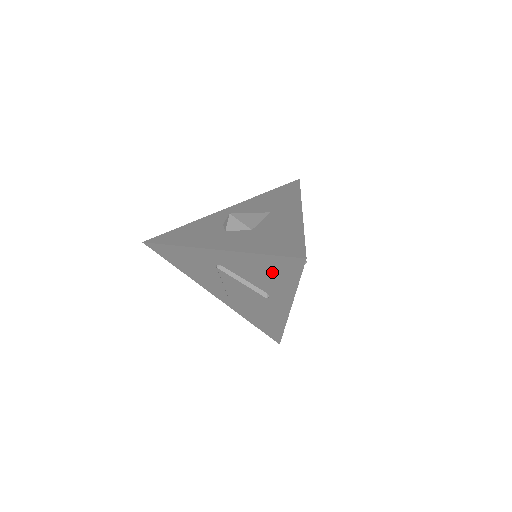
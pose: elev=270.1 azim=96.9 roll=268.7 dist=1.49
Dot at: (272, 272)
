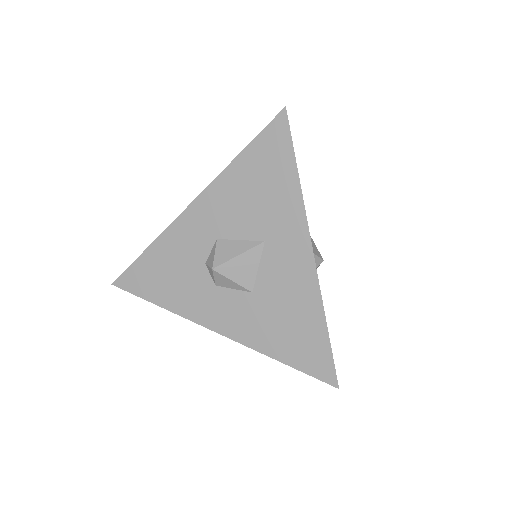
Dot at: occluded
